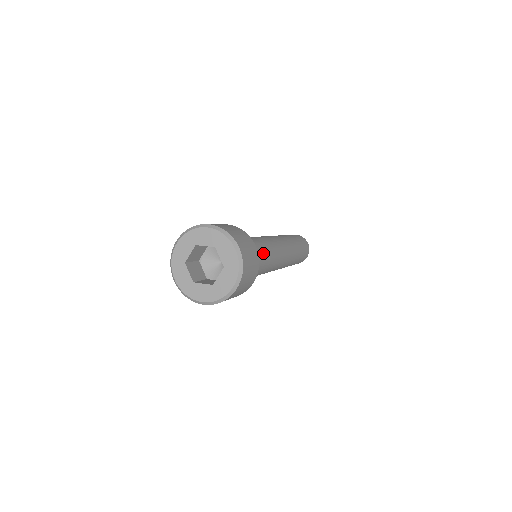
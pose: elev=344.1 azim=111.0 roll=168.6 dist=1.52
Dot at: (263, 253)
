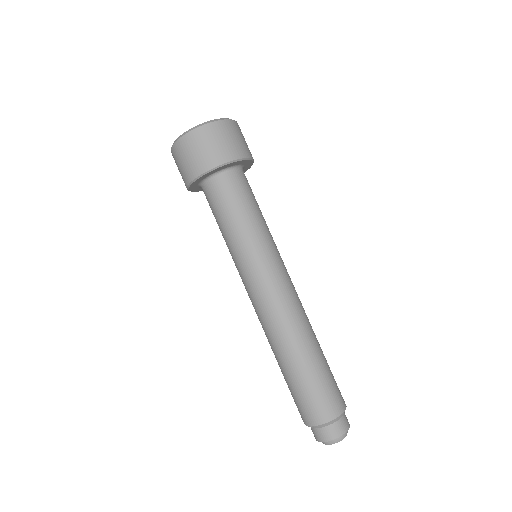
Dot at: (261, 214)
